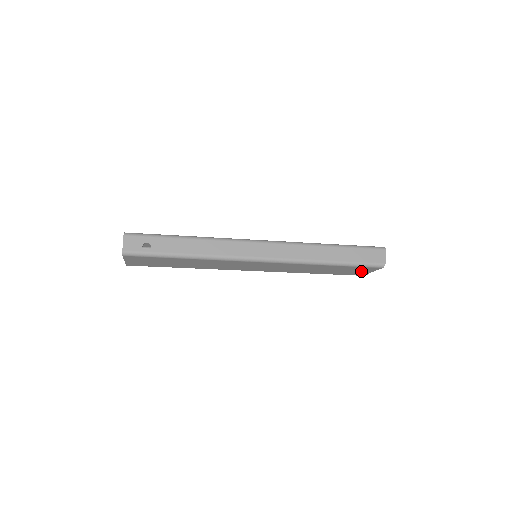
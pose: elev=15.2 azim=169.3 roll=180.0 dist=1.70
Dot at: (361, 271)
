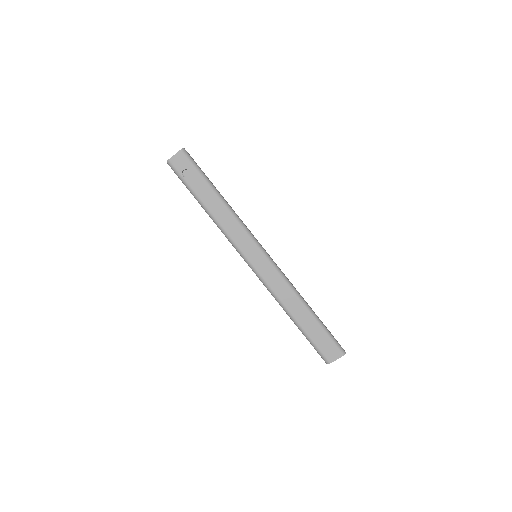
Dot at: occluded
